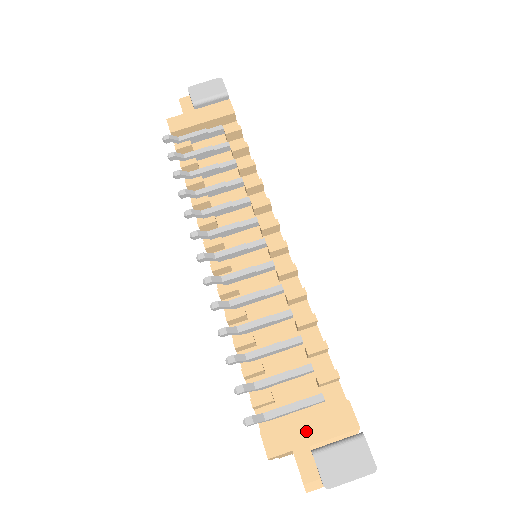
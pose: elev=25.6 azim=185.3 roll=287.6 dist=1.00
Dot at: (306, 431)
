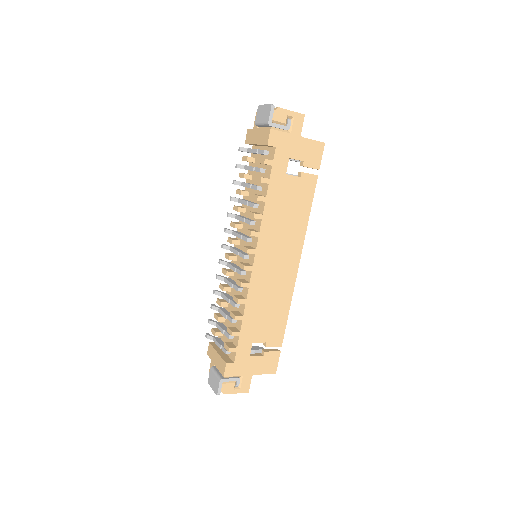
Dot at: (215, 358)
